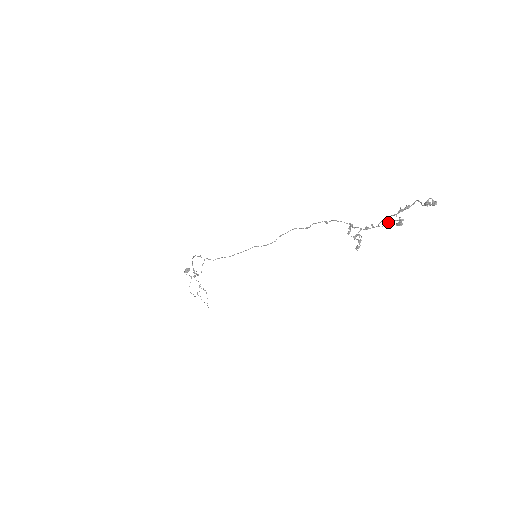
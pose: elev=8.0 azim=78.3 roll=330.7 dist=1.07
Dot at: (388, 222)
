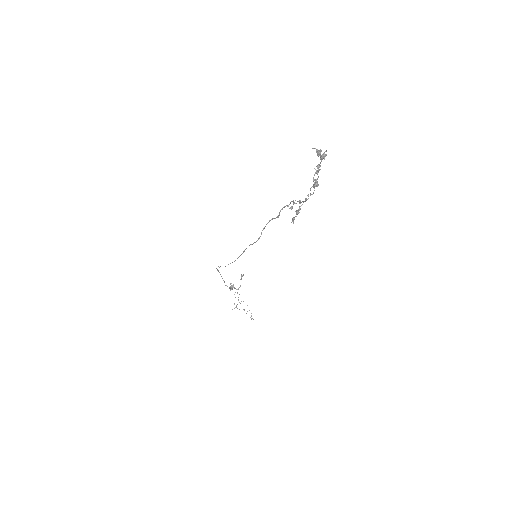
Dot at: occluded
